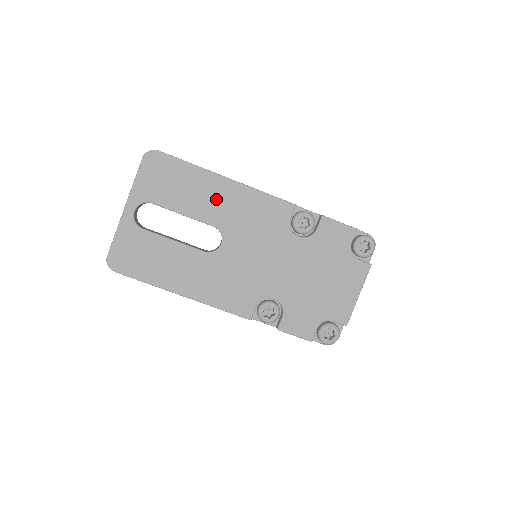
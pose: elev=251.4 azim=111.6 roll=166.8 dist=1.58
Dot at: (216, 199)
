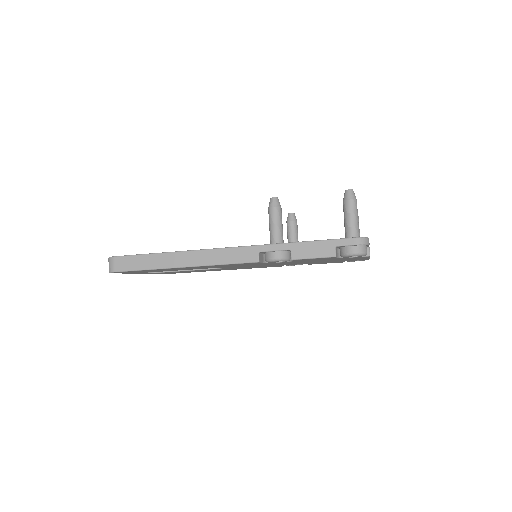
Dot at: (189, 268)
